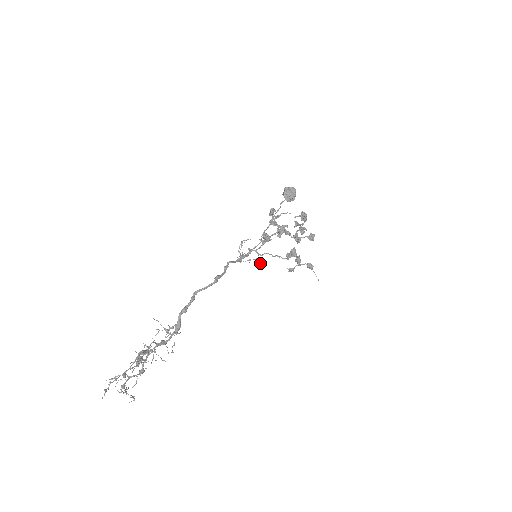
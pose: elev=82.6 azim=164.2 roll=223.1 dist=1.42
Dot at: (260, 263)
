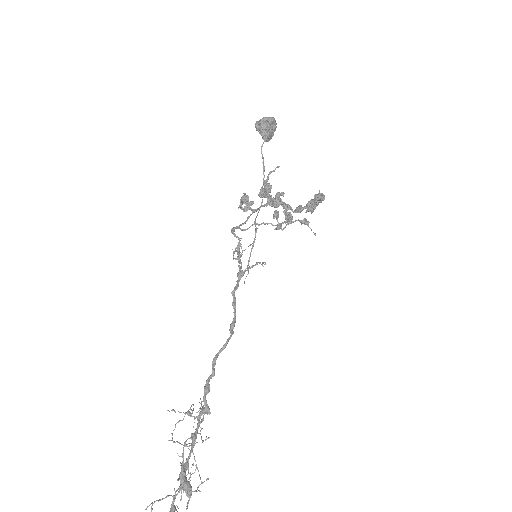
Dot at: occluded
